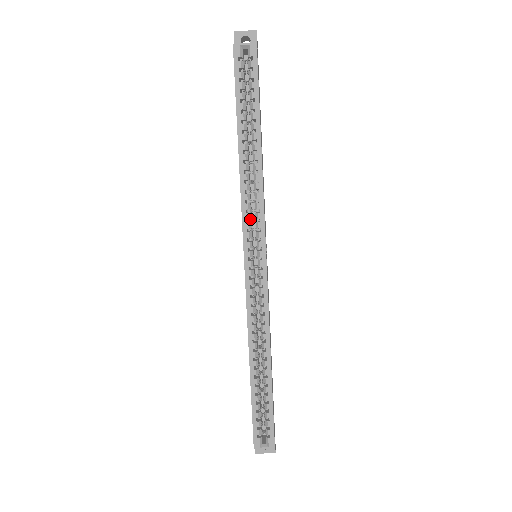
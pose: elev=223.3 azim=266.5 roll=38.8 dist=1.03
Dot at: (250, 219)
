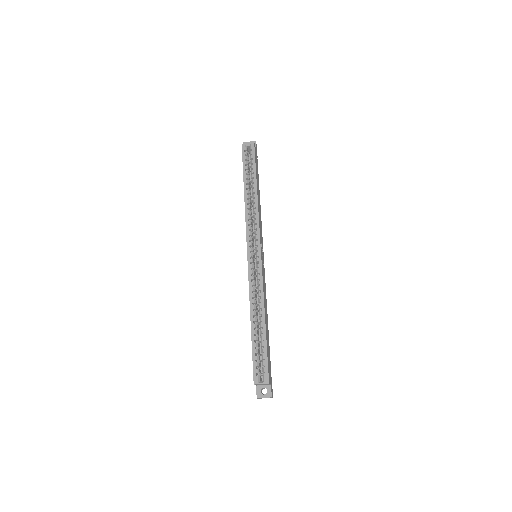
Dot at: (251, 230)
